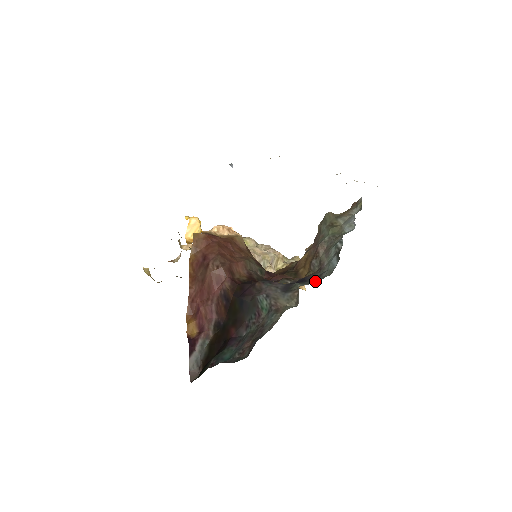
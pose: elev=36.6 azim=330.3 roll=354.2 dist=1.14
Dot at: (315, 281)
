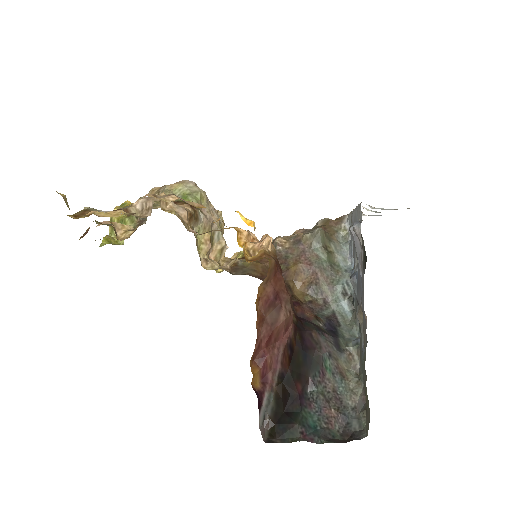
Dot at: (347, 334)
